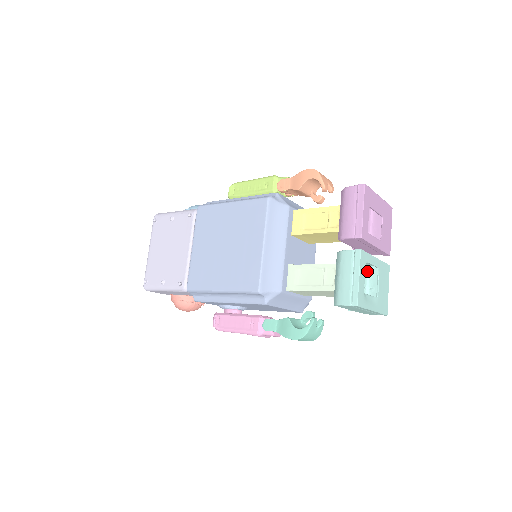
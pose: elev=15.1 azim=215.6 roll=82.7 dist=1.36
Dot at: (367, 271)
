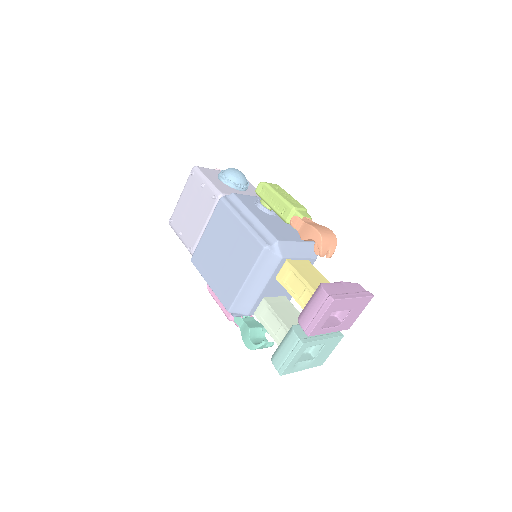
Dot at: occluded
